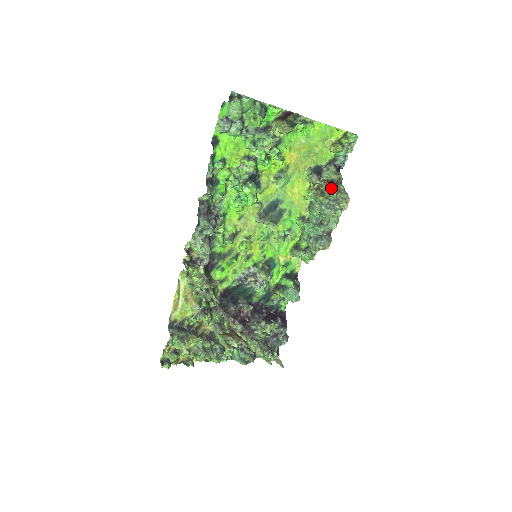
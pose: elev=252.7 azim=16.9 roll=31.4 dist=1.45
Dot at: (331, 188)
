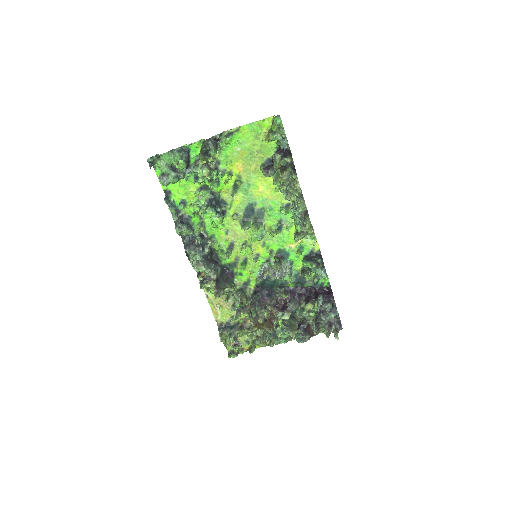
Dot at: (279, 176)
